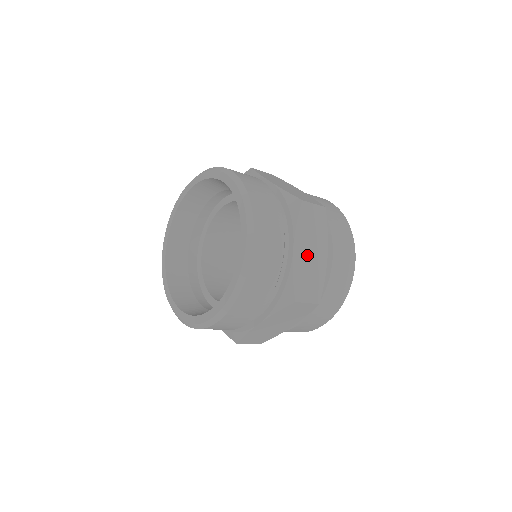
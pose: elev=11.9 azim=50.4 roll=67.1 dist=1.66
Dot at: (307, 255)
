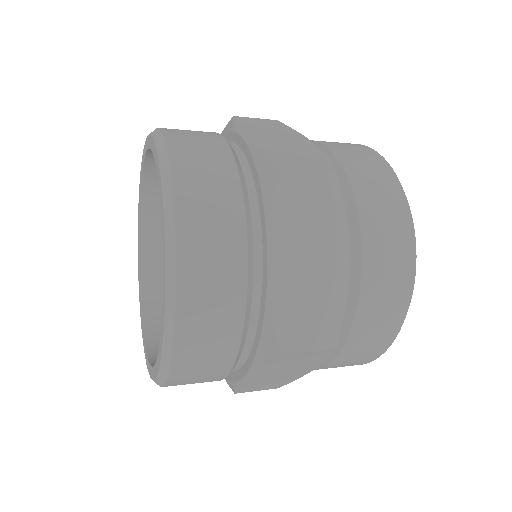
Dot at: (270, 376)
